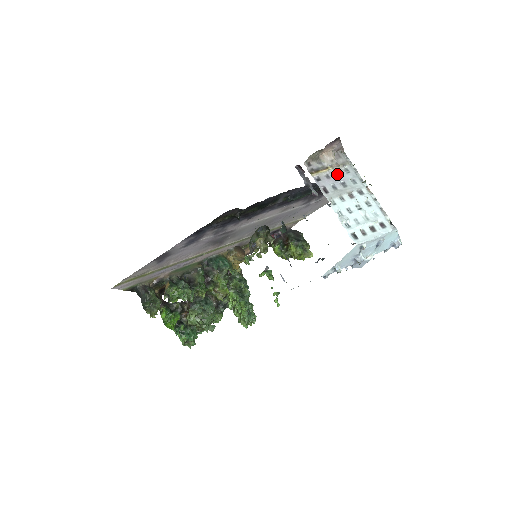
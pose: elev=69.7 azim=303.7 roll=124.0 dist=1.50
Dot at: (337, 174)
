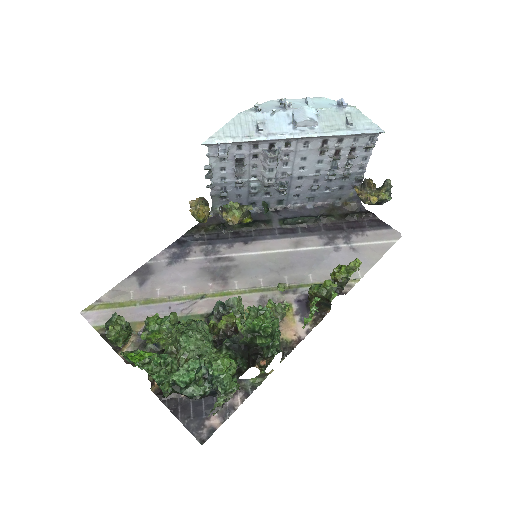
Dot at: occluded
